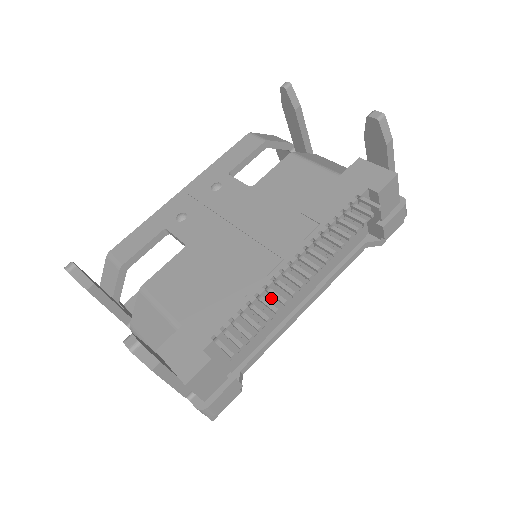
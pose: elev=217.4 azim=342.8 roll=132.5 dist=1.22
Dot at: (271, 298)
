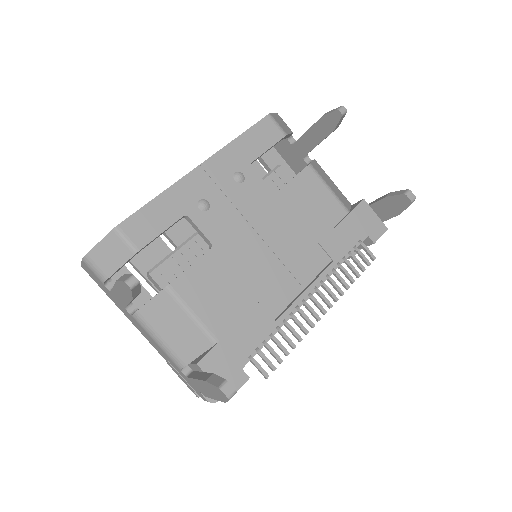
Dot at: occluded
